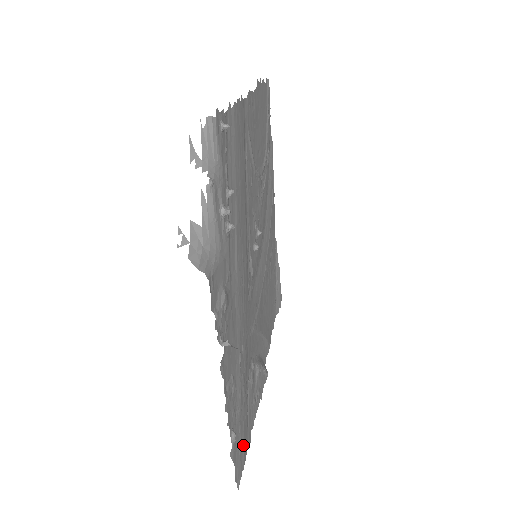
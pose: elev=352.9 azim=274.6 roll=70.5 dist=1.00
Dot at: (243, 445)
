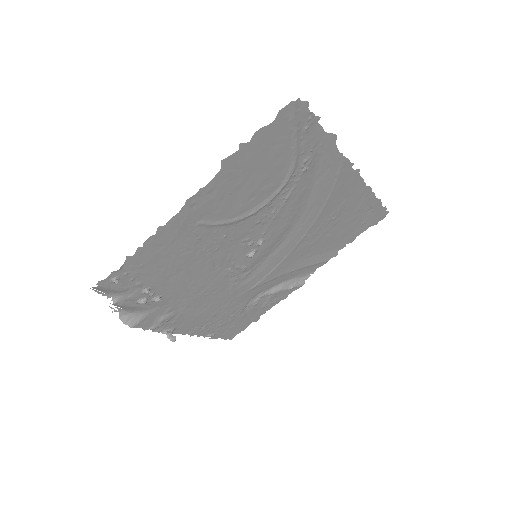
Dot at: (236, 328)
